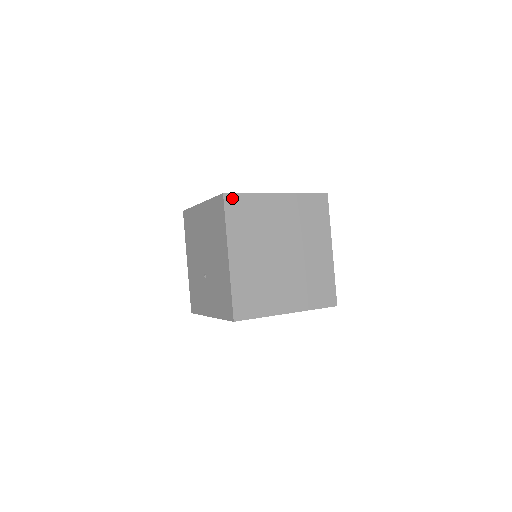
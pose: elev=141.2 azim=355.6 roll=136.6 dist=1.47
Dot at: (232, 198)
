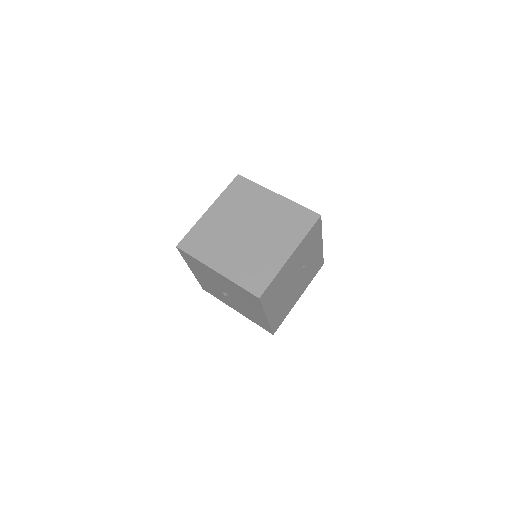
Dot at: (242, 180)
